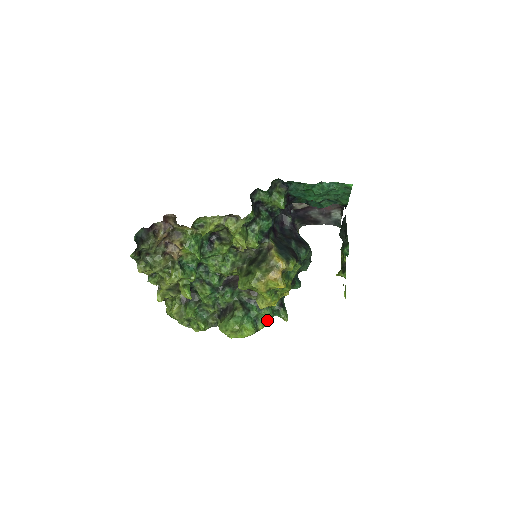
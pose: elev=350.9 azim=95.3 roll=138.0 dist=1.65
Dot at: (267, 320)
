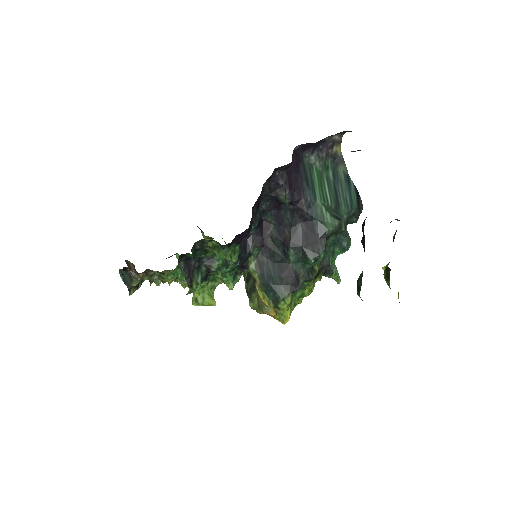
Dot at: occluded
